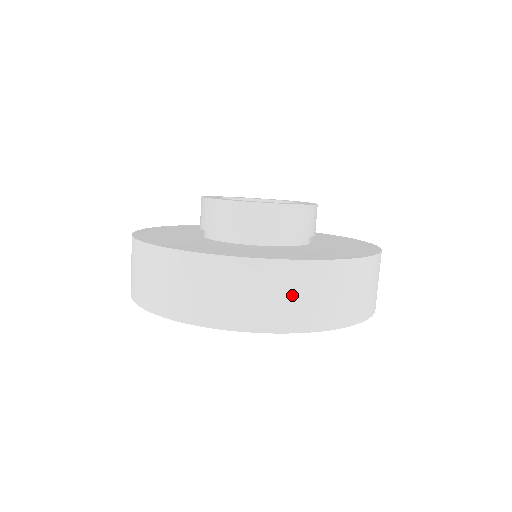
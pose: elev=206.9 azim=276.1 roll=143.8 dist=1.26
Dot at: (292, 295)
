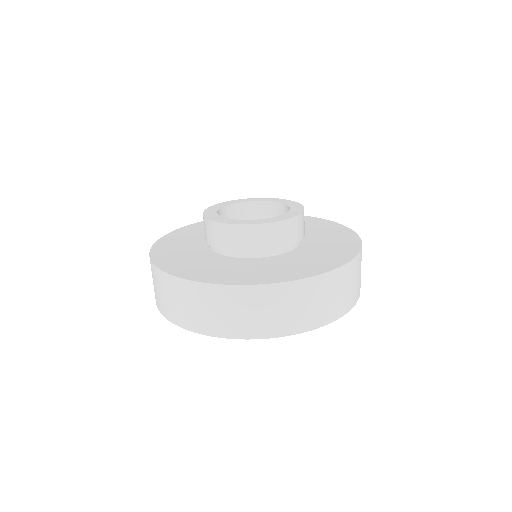
Dot at: (270, 310)
